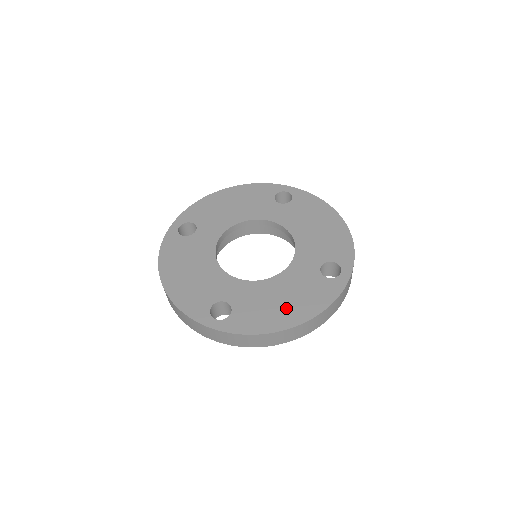
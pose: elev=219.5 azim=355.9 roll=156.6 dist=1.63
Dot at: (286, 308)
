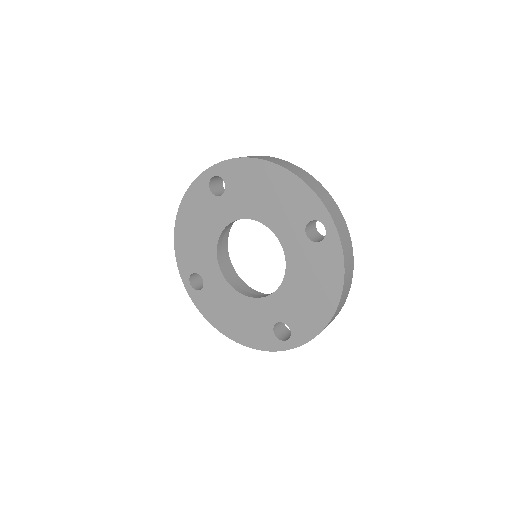
Dot at: (232, 322)
